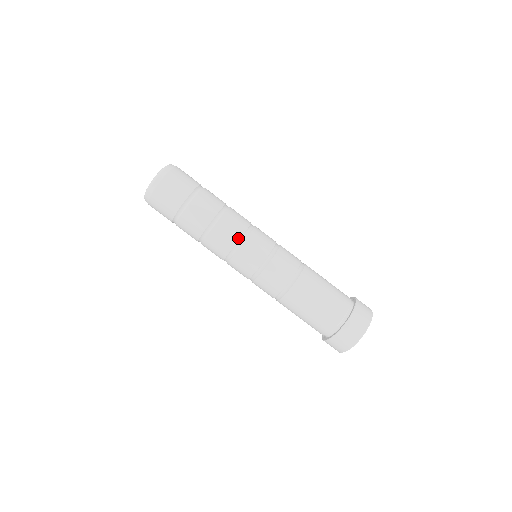
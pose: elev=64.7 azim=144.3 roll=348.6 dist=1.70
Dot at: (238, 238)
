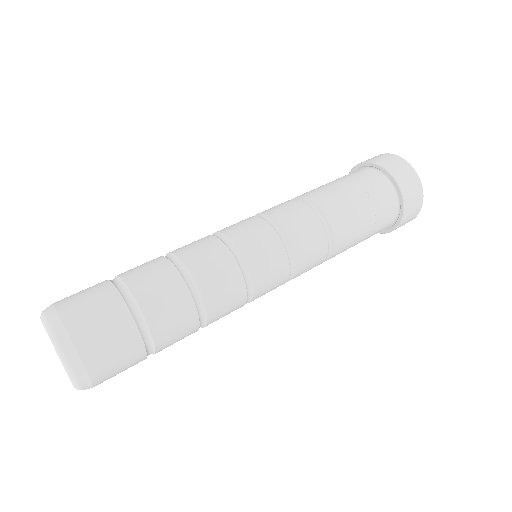
Dot at: (234, 262)
